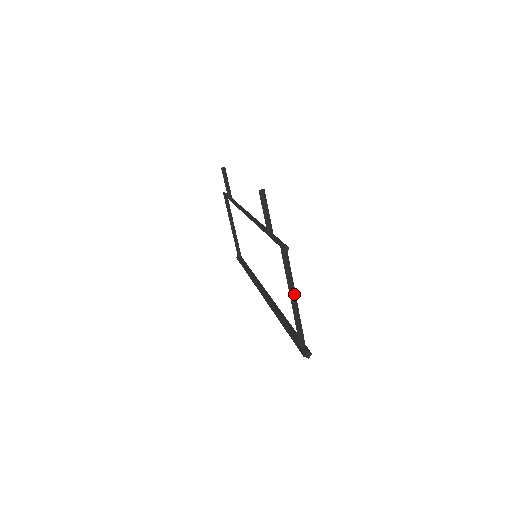
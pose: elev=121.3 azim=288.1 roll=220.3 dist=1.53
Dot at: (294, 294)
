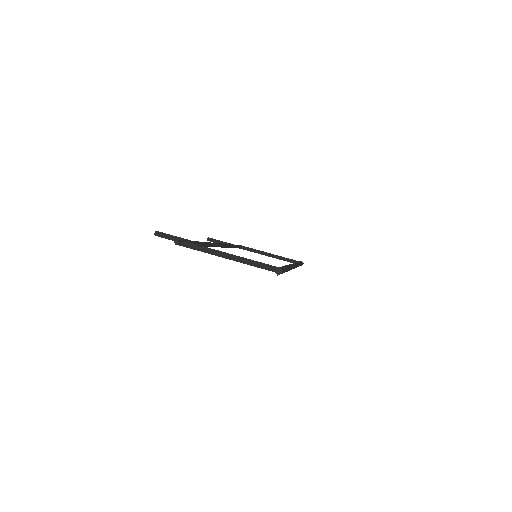
Dot at: (223, 254)
